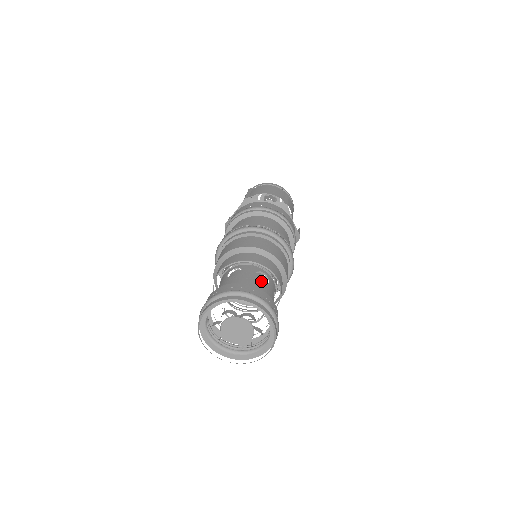
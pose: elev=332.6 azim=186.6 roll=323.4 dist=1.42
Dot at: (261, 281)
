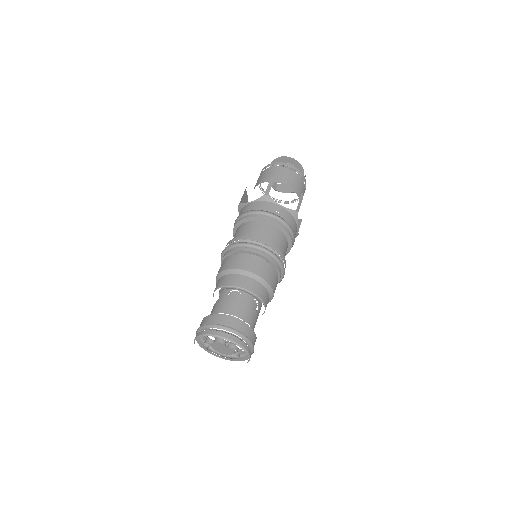
Dot at: (252, 311)
